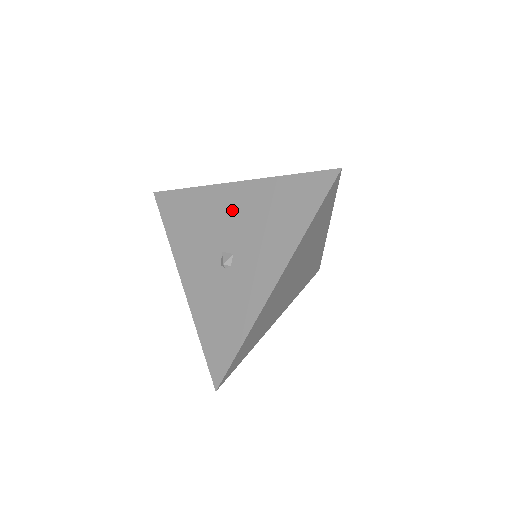
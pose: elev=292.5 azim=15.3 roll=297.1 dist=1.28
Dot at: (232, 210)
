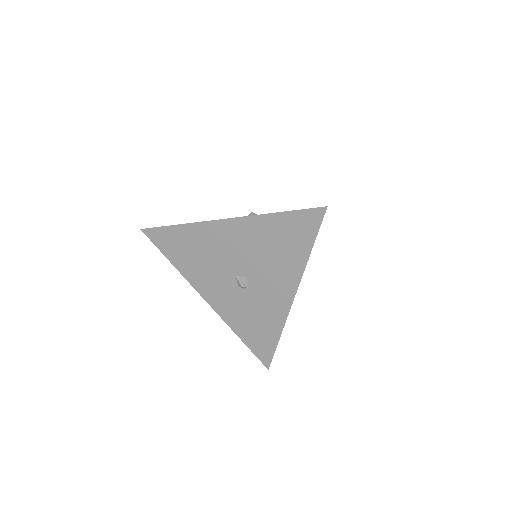
Dot at: (232, 243)
